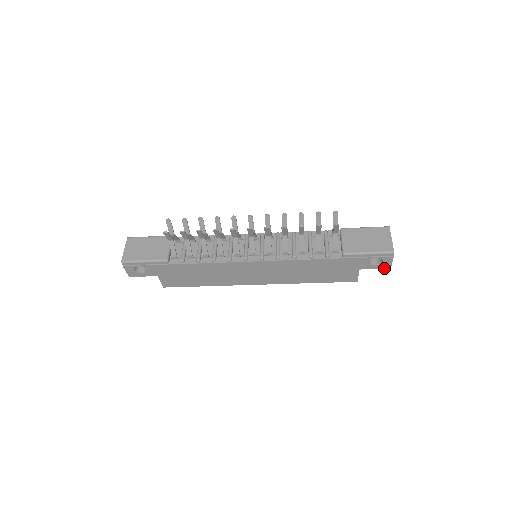
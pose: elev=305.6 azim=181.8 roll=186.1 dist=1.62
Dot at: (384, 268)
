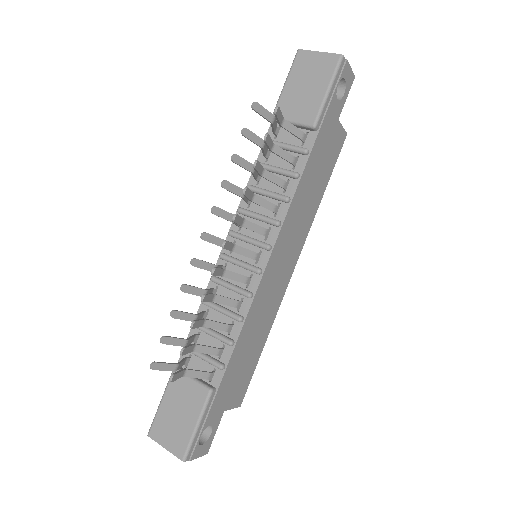
Dot at: (351, 85)
